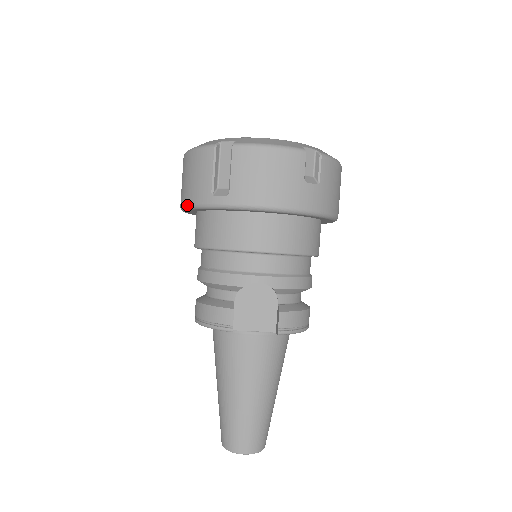
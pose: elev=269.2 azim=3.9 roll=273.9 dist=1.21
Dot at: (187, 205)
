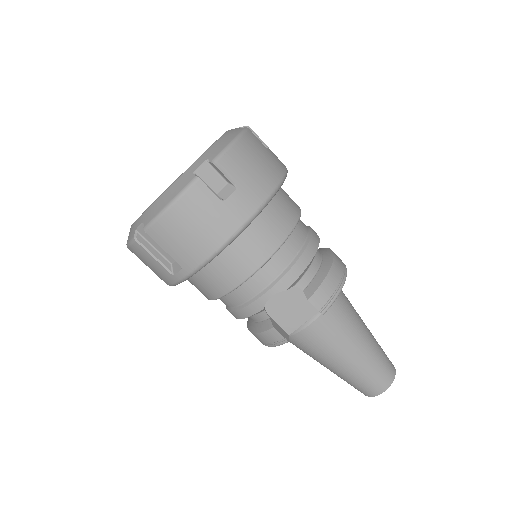
Dot at: occluded
